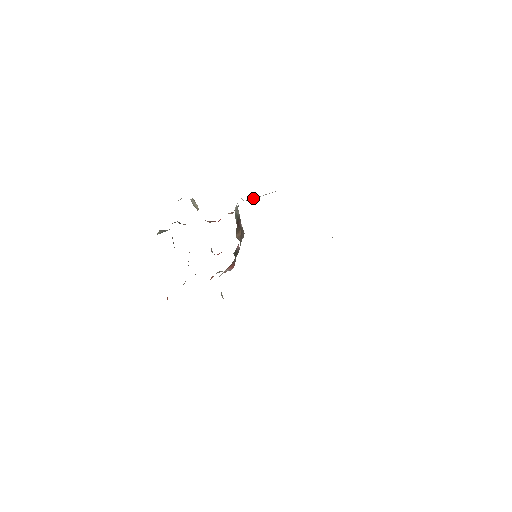
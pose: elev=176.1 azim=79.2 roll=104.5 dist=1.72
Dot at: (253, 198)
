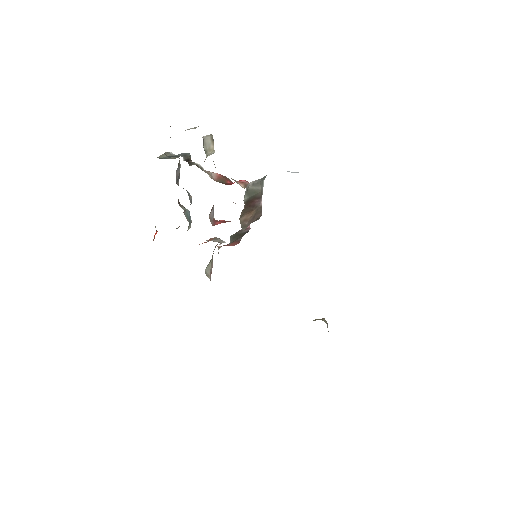
Dot at: occluded
